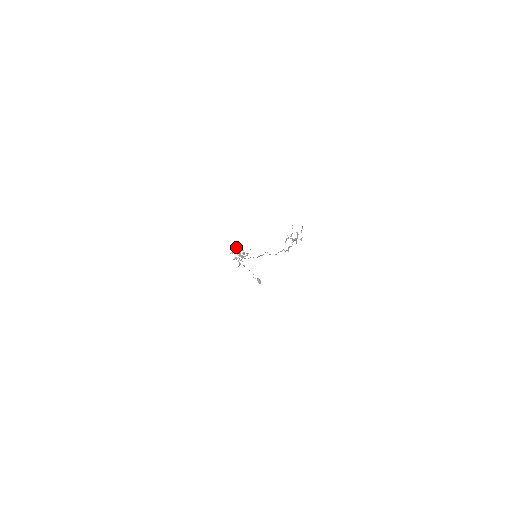
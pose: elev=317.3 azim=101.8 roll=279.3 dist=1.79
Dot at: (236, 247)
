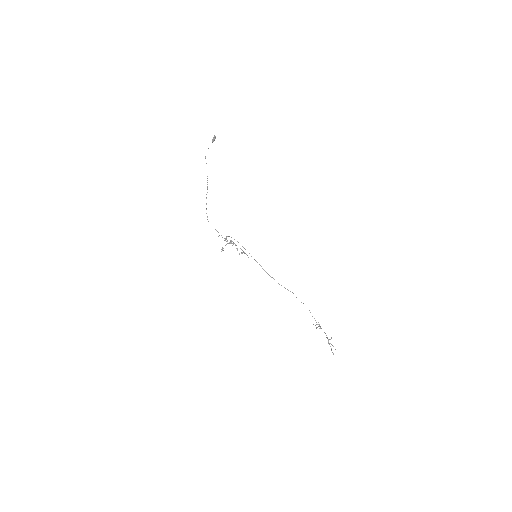
Dot at: occluded
